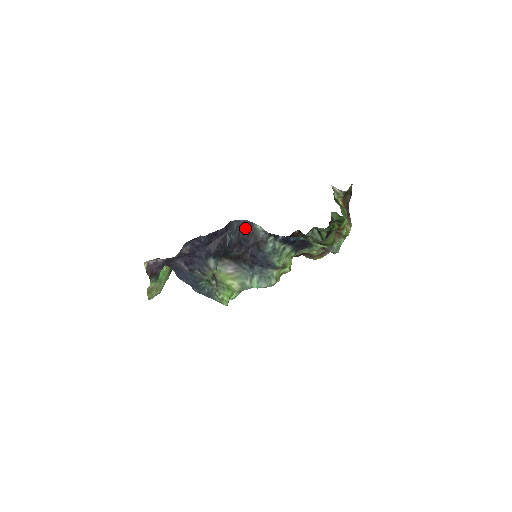
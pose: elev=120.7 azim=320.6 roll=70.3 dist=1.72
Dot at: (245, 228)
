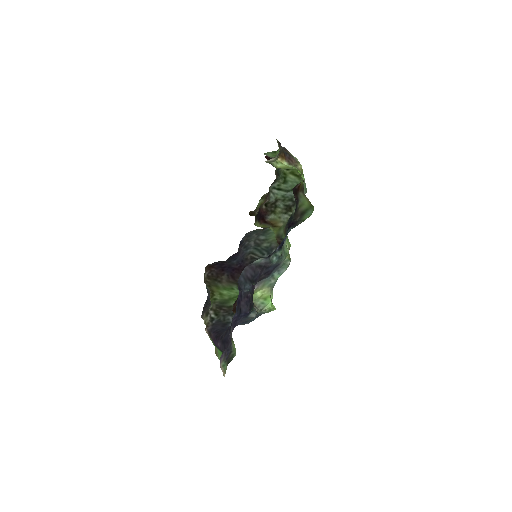
Dot at: (249, 272)
